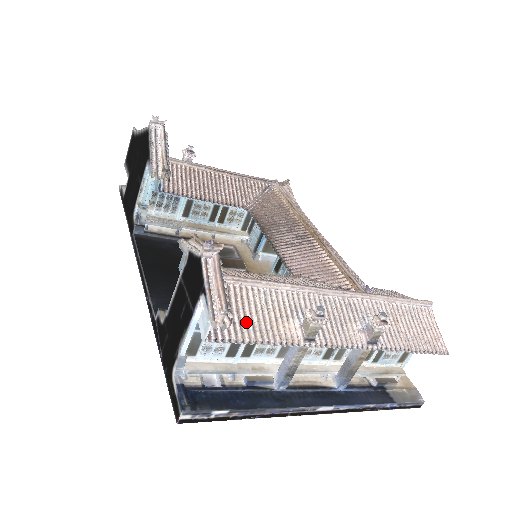
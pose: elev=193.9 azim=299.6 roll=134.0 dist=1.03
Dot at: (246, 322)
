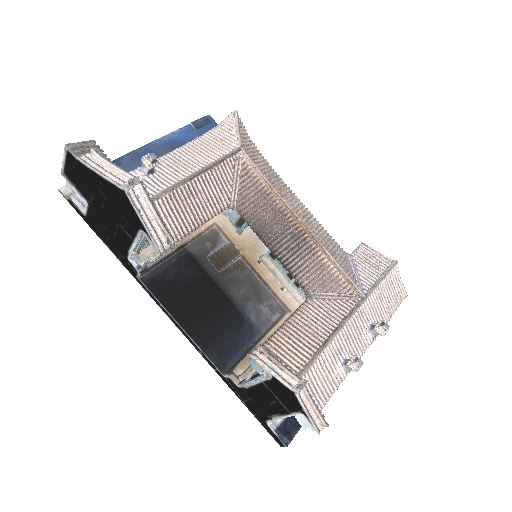
Dot at: (317, 393)
